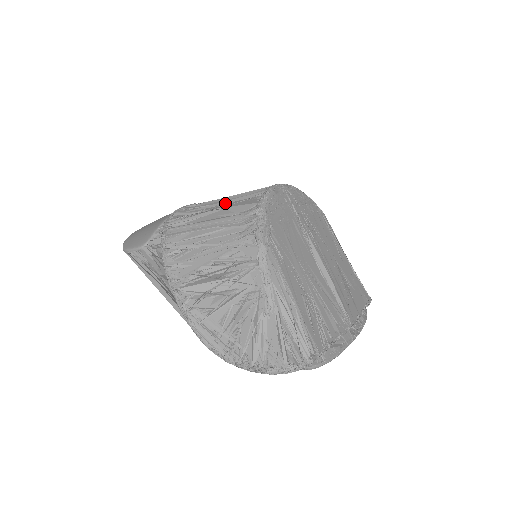
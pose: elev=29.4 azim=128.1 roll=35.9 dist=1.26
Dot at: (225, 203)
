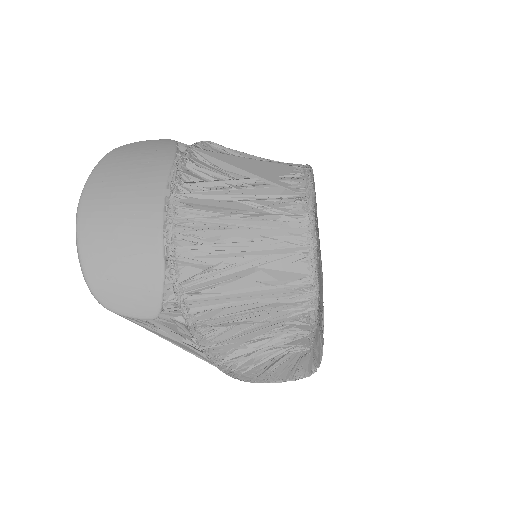
Dot at: (255, 255)
